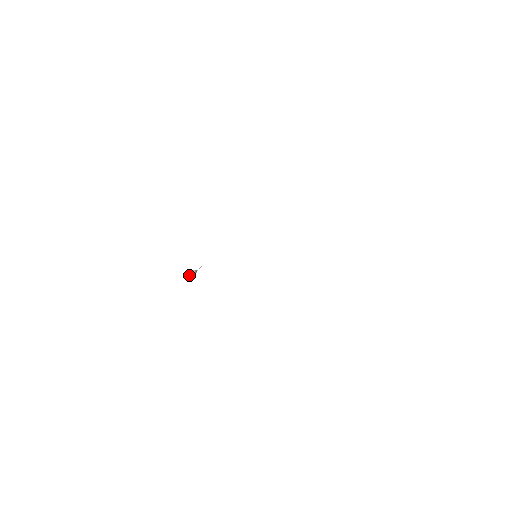
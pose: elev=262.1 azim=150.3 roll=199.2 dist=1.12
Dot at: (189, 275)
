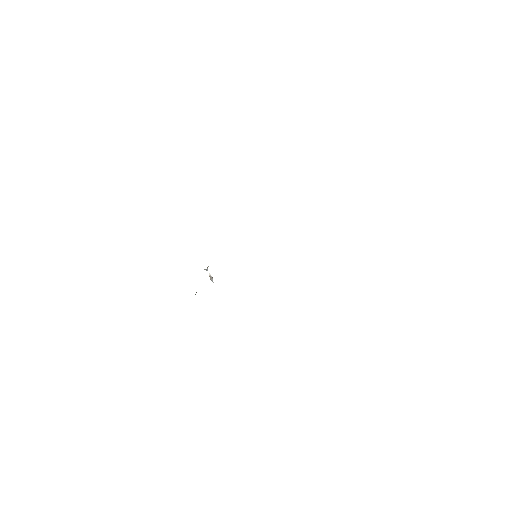
Dot at: (209, 273)
